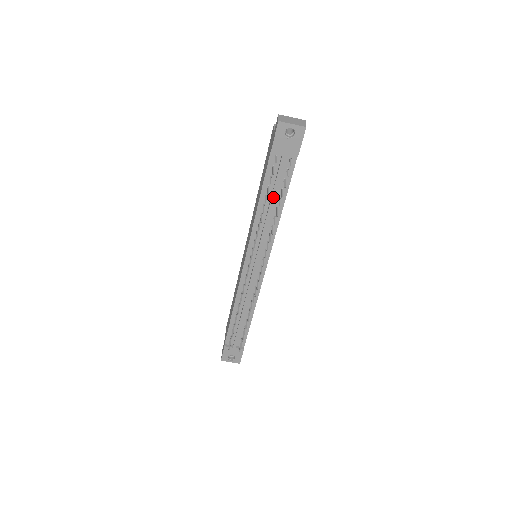
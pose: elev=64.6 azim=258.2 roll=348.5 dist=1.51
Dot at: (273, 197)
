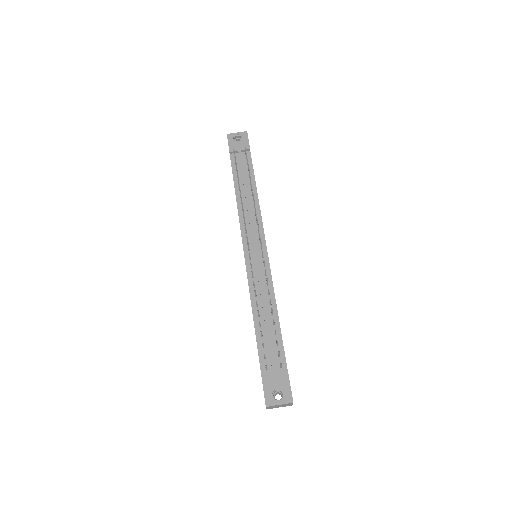
Dot at: (244, 181)
